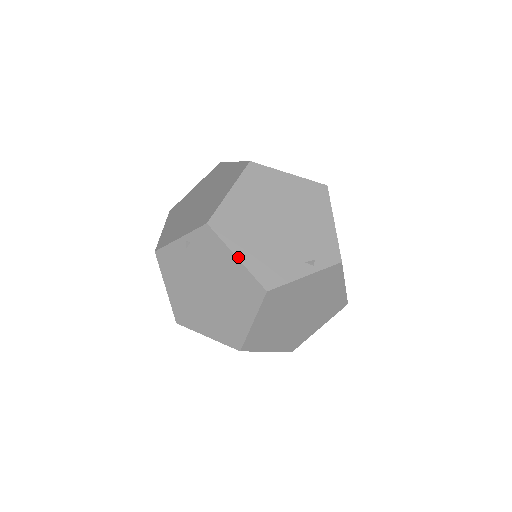
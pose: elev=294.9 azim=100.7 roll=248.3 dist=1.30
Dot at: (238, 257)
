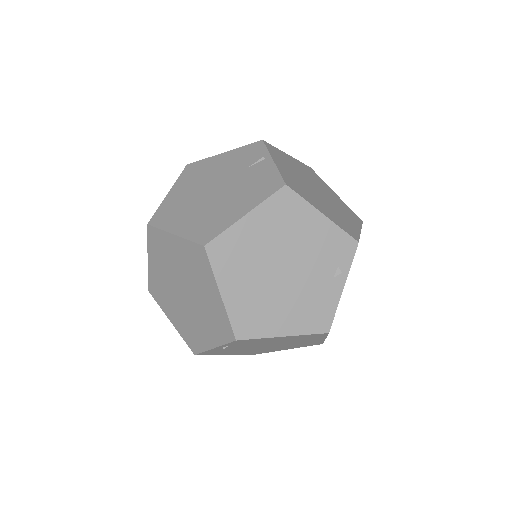
Dot at: (285, 335)
